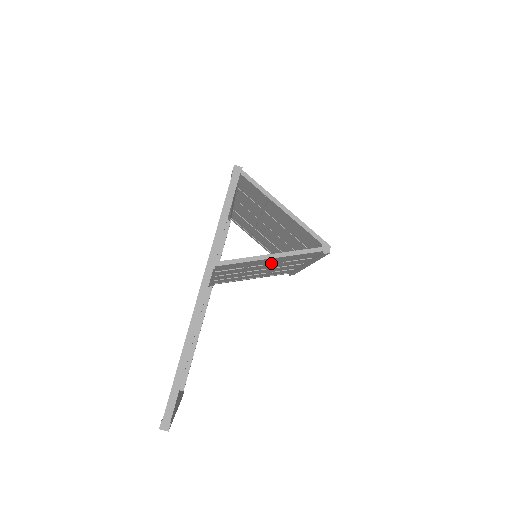
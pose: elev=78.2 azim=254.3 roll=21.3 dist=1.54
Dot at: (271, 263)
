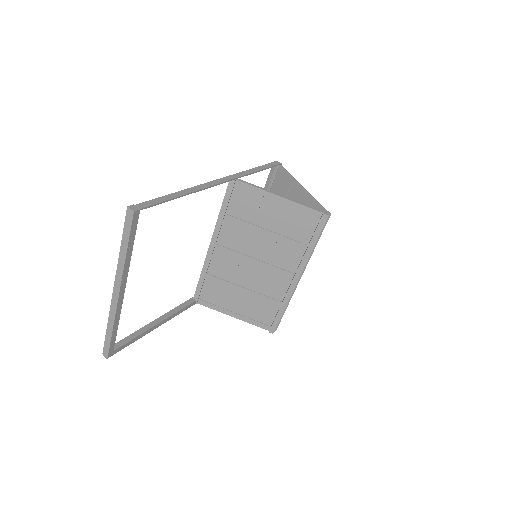
Dot at: (273, 231)
